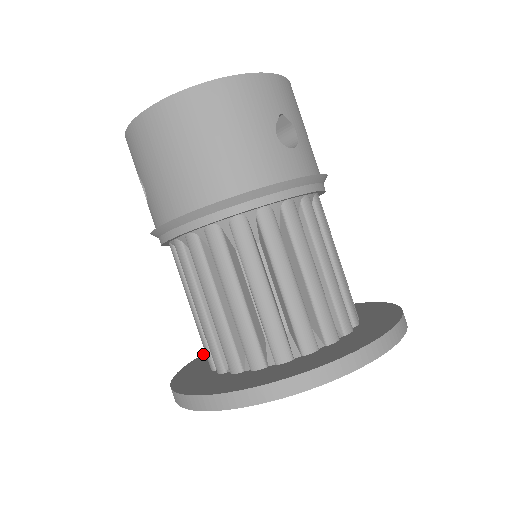
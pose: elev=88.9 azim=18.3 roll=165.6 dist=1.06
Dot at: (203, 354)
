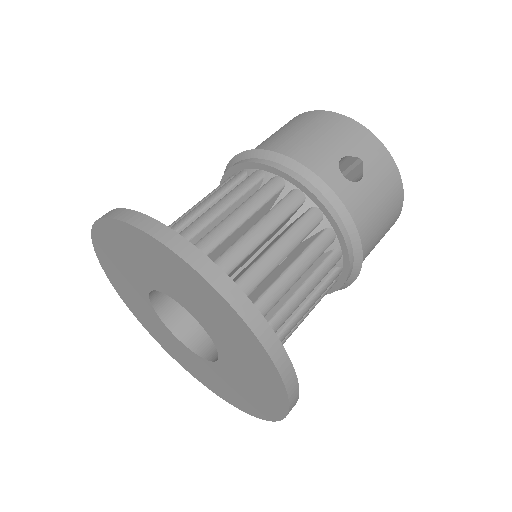
Dot at: occluded
